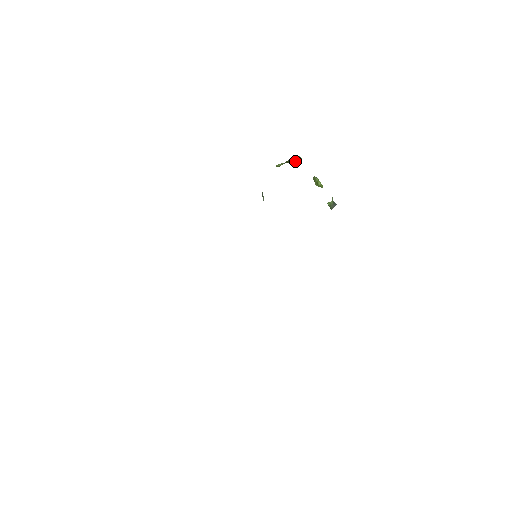
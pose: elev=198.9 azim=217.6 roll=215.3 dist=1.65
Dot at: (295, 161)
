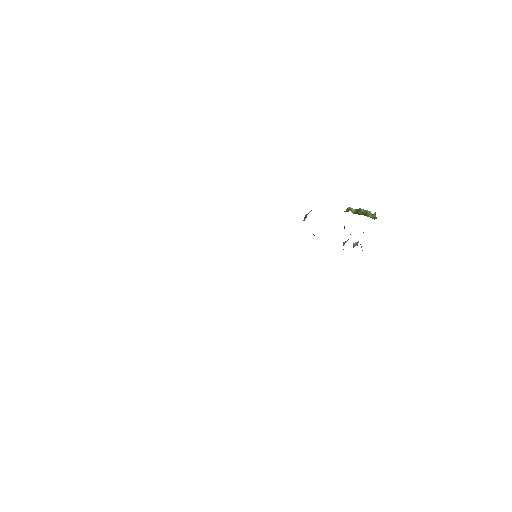
Dot at: (370, 216)
